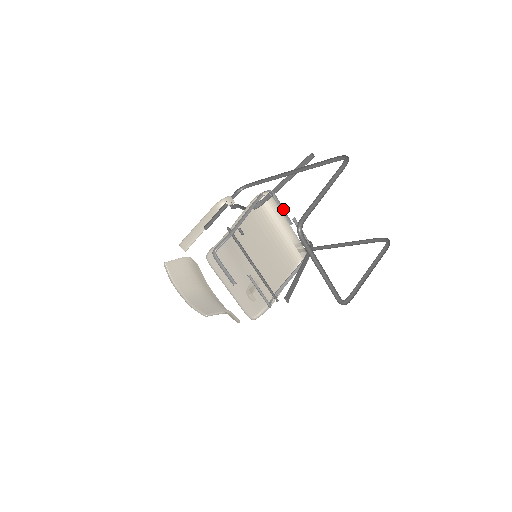
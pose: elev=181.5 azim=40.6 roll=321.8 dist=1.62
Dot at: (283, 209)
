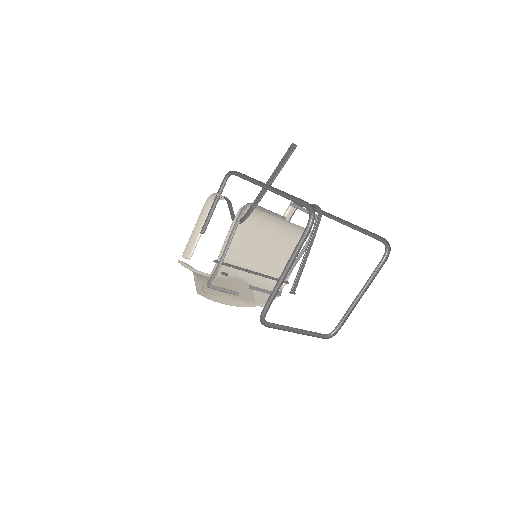
Dot at: occluded
